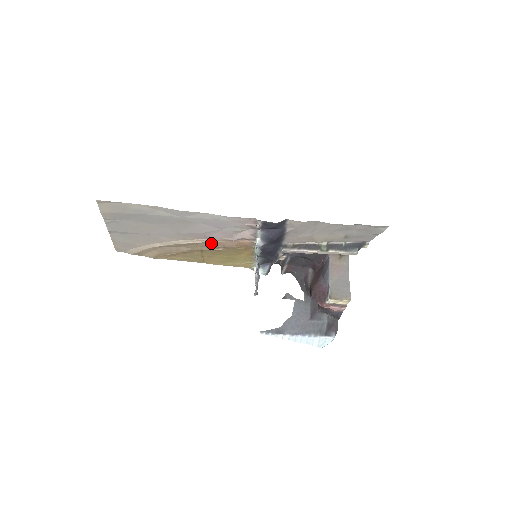
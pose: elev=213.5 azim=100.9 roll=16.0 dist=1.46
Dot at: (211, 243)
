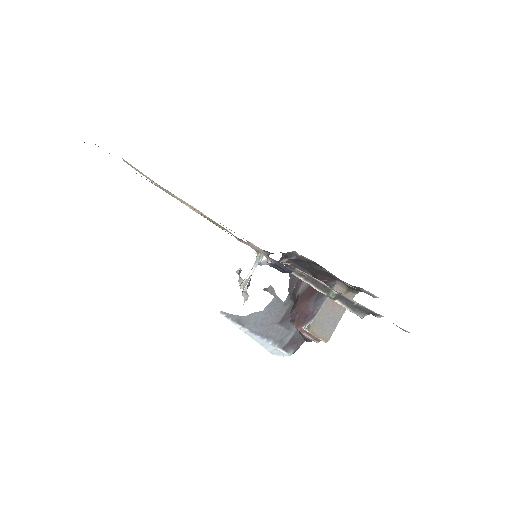
Dot at: occluded
